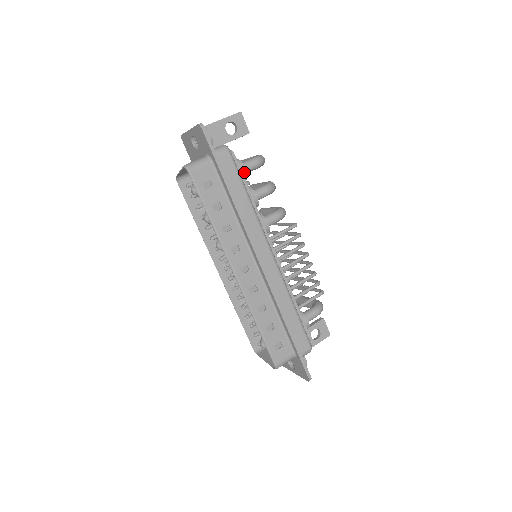
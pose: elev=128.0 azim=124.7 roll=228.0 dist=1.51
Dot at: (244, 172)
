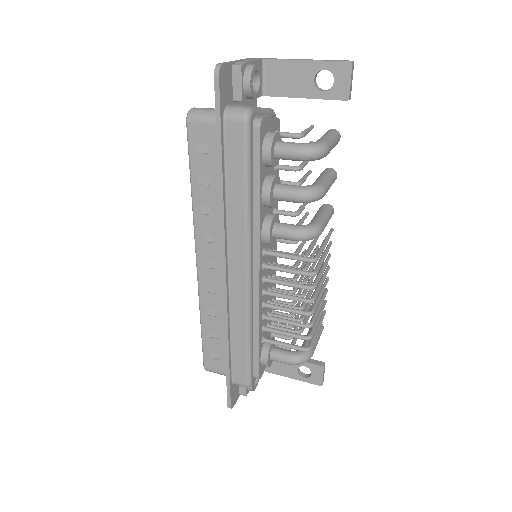
Dot at: (267, 157)
